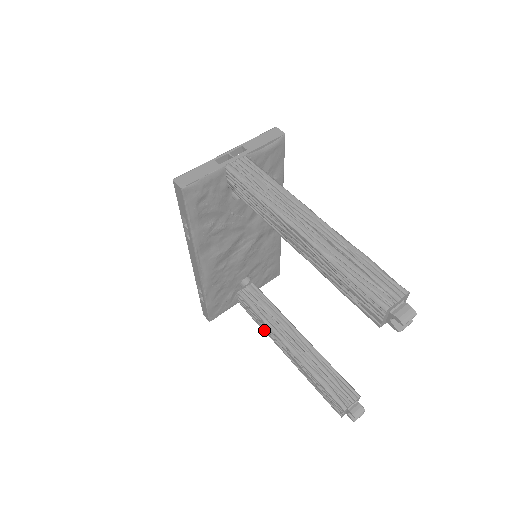
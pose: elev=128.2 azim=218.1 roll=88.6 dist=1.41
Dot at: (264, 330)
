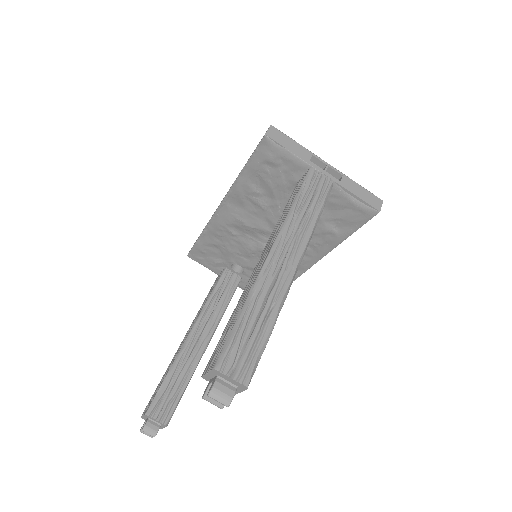
Dot at: (200, 308)
